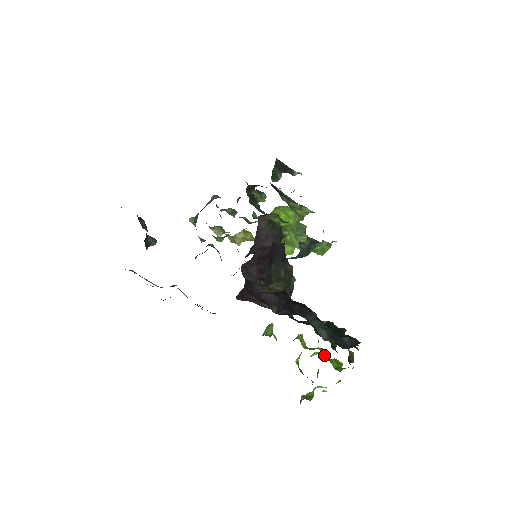
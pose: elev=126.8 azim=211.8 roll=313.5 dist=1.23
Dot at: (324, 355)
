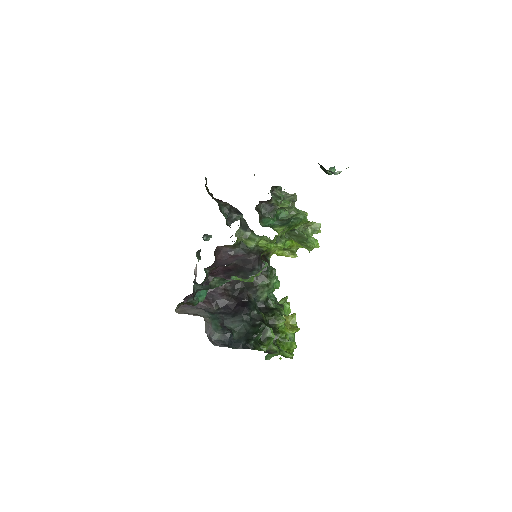
Dot at: (280, 338)
